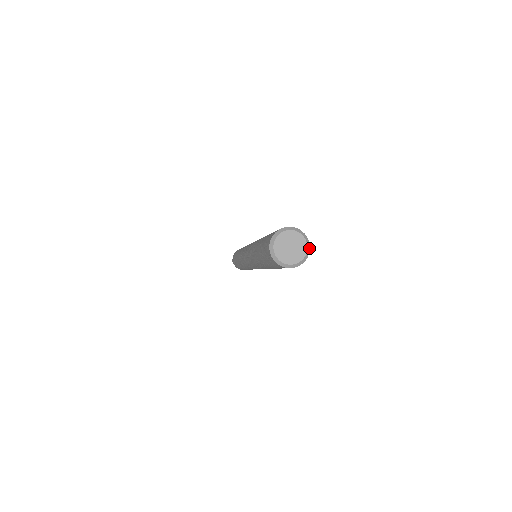
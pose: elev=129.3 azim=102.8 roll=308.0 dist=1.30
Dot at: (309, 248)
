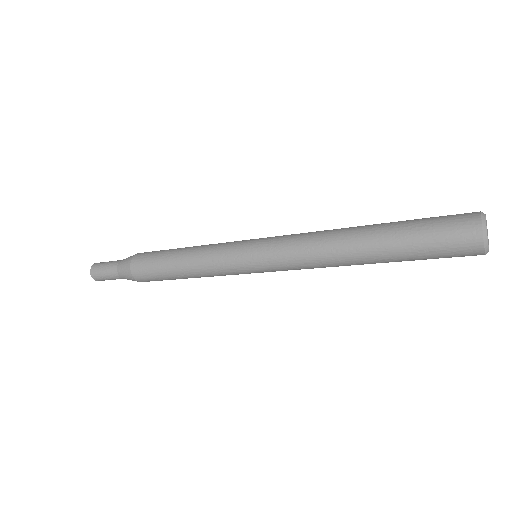
Dot at: occluded
